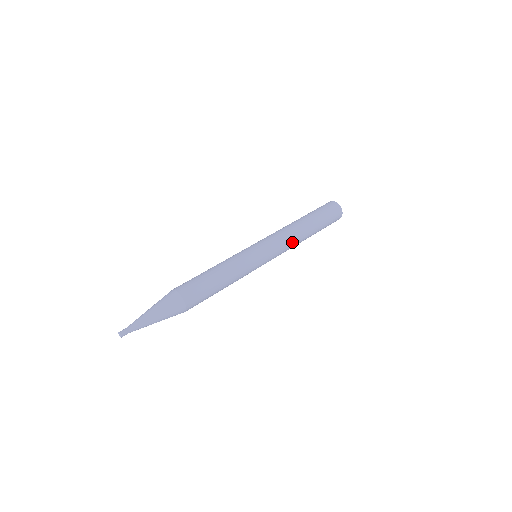
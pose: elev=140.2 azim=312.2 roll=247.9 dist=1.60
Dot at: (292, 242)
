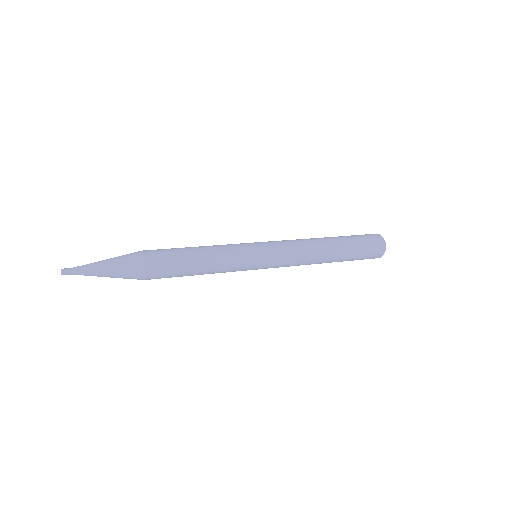
Dot at: (304, 246)
